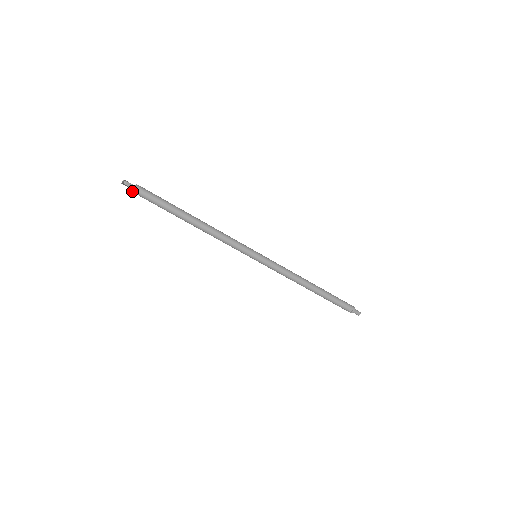
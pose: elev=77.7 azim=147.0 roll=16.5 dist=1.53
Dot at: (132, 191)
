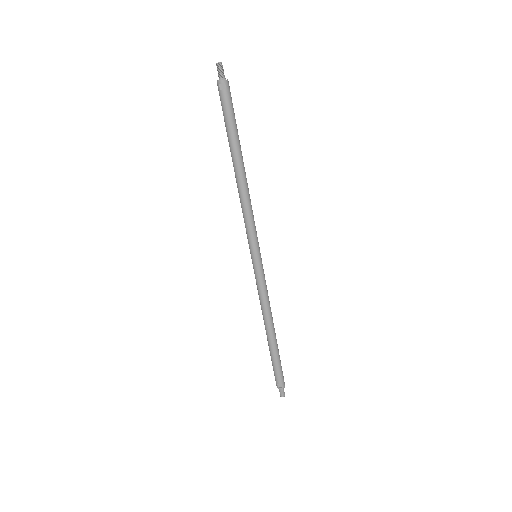
Dot at: (217, 80)
